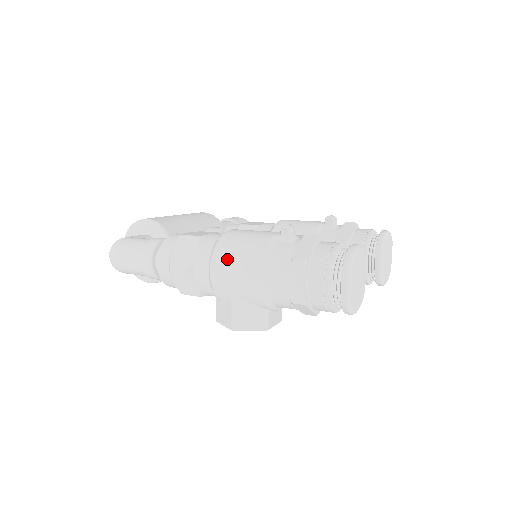
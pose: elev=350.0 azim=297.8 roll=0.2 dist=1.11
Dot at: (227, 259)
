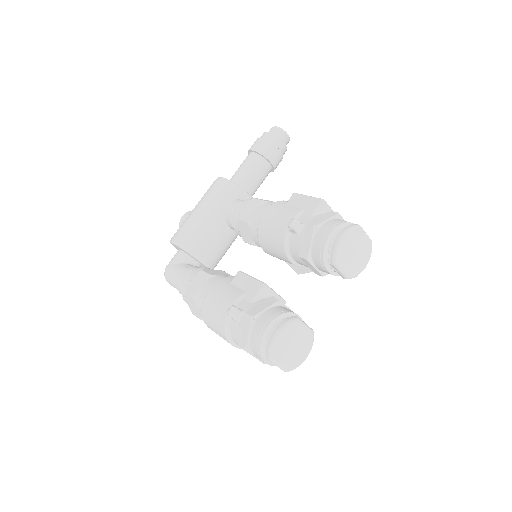
Dot at: (211, 327)
